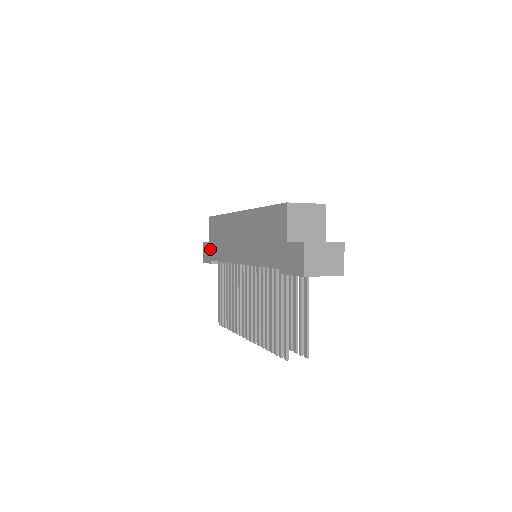
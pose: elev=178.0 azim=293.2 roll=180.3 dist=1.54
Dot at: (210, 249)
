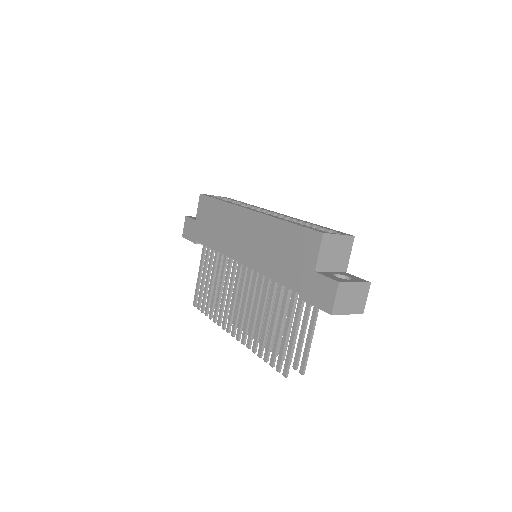
Dot at: (196, 228)
